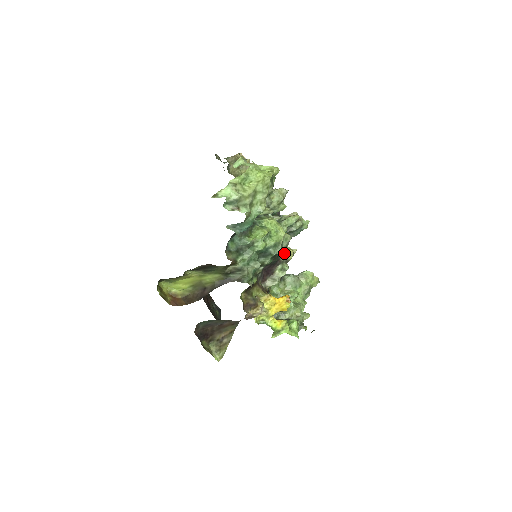
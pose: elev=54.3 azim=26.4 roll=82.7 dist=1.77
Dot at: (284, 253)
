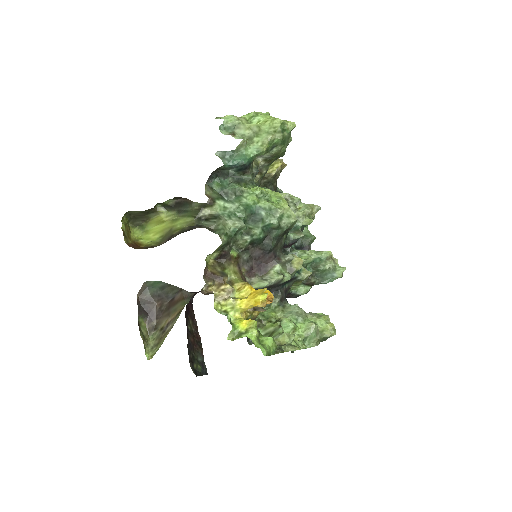
Dot at: (289, 254)
